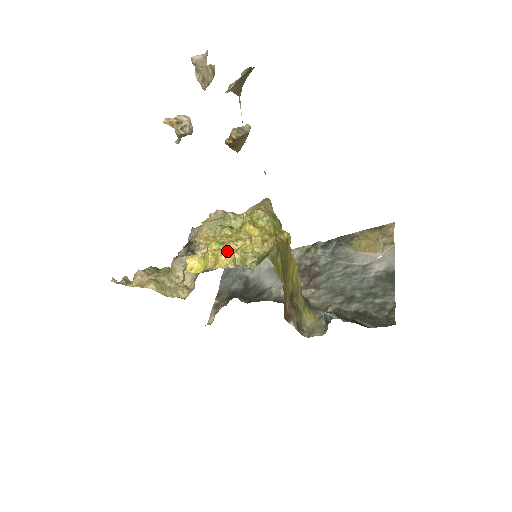
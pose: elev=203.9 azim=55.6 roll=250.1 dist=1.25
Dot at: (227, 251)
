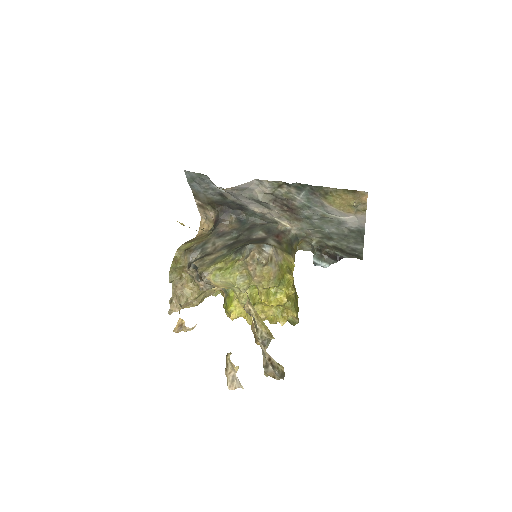
Dot at: occluded
